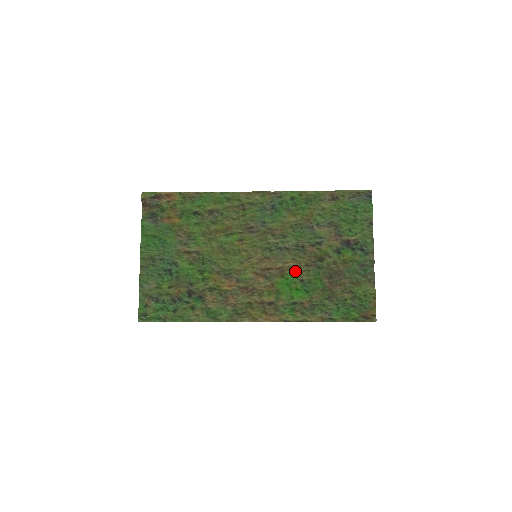
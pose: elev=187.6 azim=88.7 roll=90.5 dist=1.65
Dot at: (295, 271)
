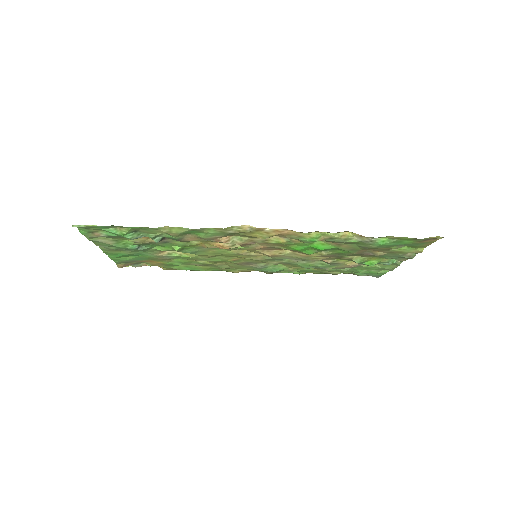
Dot at: (309, 254)
